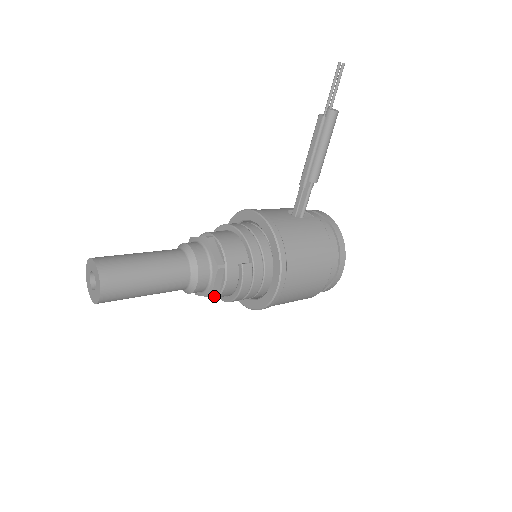
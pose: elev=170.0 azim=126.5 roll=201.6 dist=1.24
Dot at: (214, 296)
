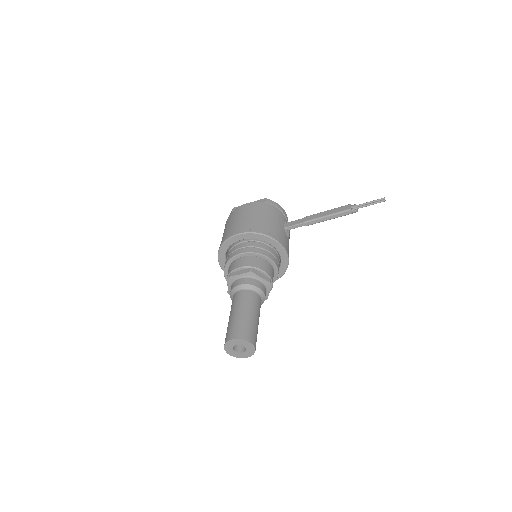
Dot at: occluded
